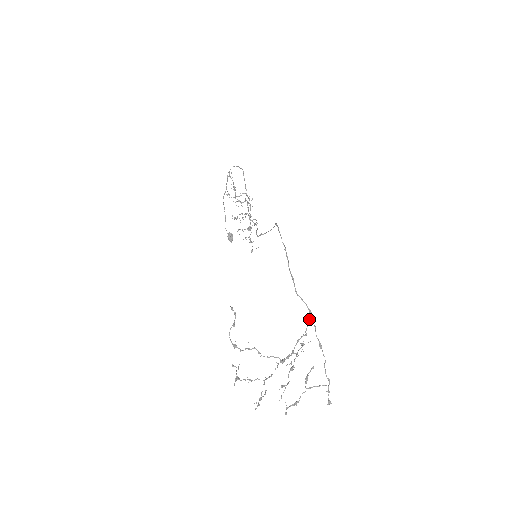
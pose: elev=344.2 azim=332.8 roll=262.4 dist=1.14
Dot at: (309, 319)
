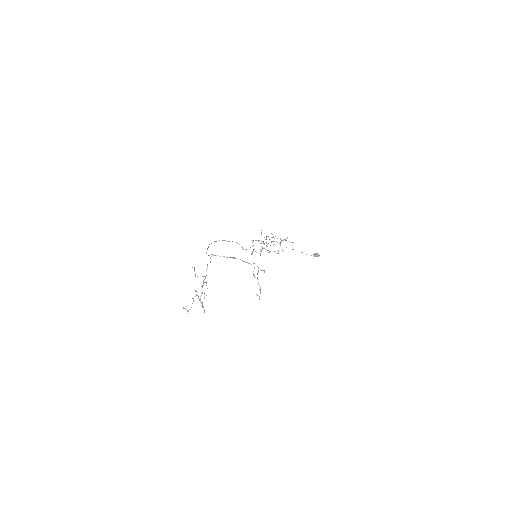
Dot at: (210, 258)
